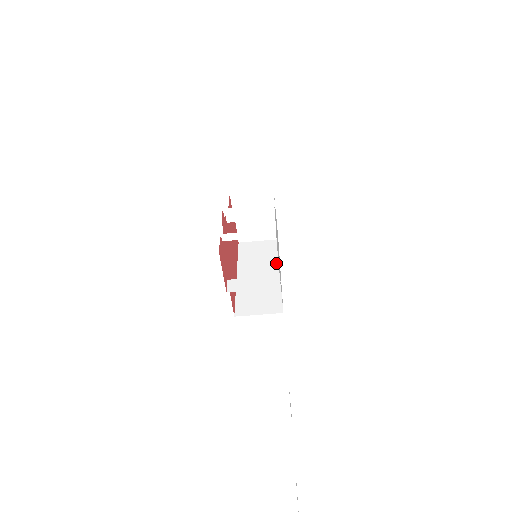
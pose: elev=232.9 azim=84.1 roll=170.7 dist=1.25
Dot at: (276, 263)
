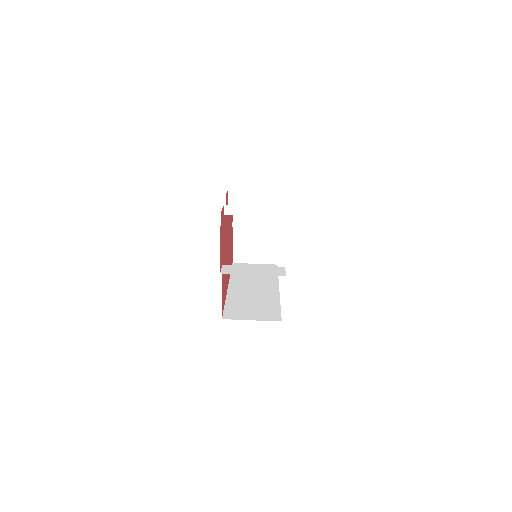
Dot at: (274, 281)
